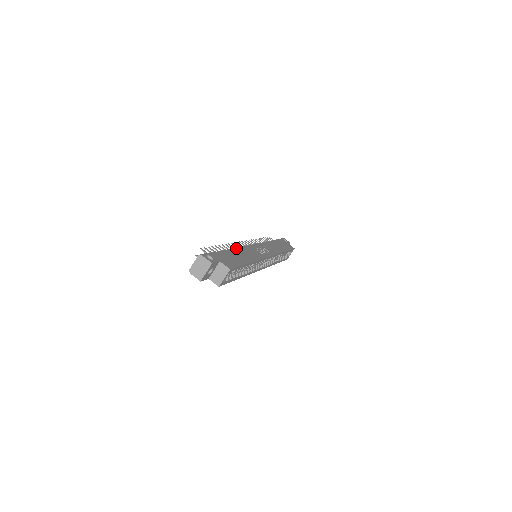
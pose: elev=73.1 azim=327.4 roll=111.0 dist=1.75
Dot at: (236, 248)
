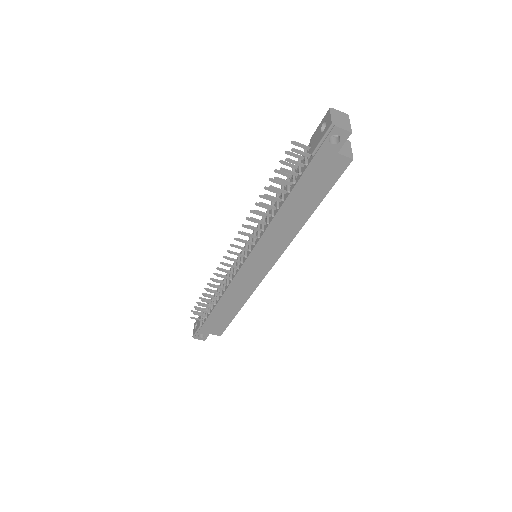
Dot at: occluded
